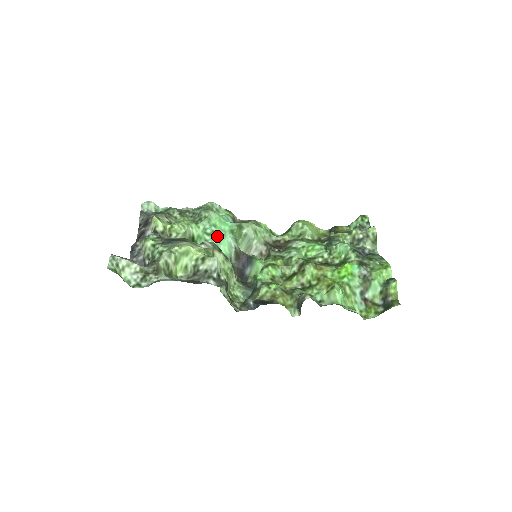
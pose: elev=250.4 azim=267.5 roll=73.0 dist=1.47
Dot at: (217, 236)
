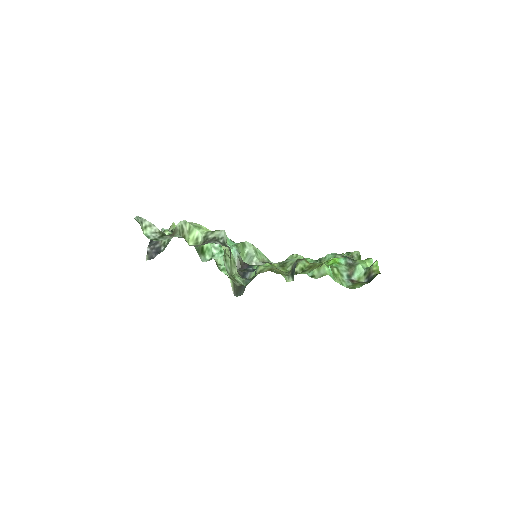
Dot at: (223, 250)
